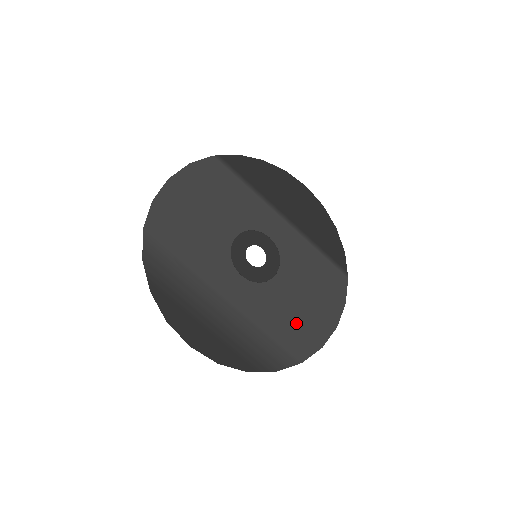
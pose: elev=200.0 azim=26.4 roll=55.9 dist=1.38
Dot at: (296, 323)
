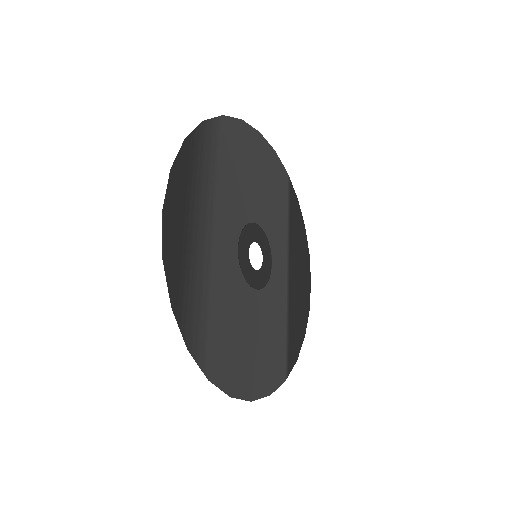
Dot at: (234, 343)
